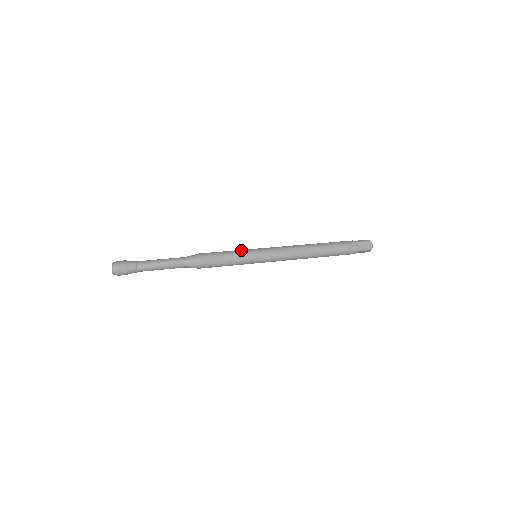
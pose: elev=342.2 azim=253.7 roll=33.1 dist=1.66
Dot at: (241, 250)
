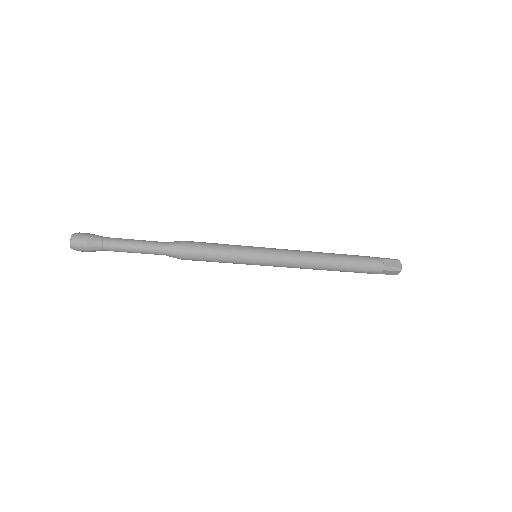
Dot at: (238, 245)
